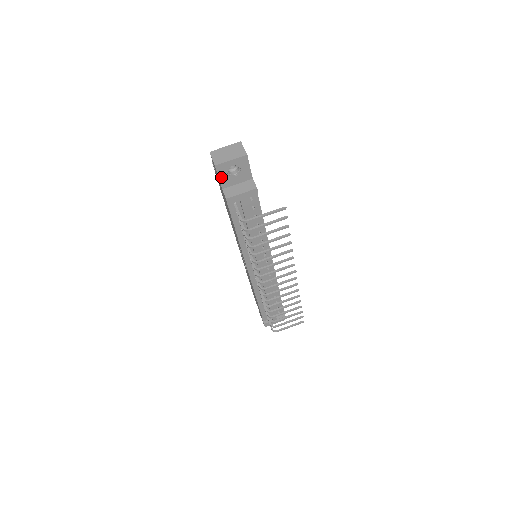
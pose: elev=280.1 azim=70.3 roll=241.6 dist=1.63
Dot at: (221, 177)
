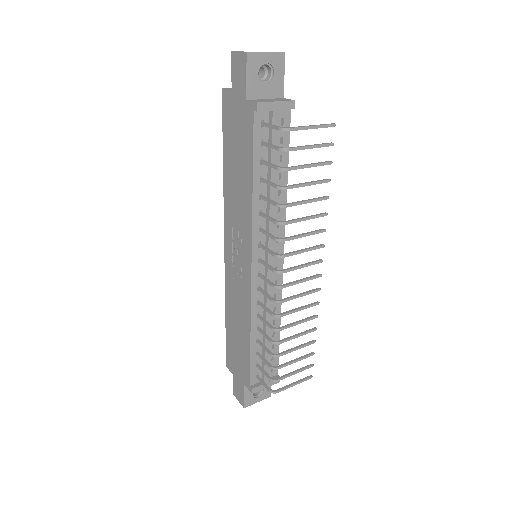
Dot at: (249, 77)
